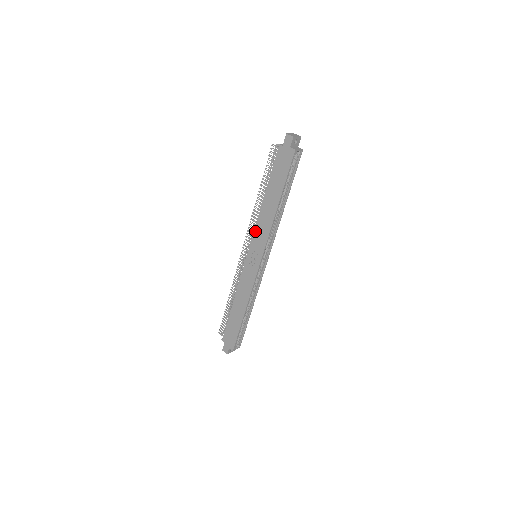
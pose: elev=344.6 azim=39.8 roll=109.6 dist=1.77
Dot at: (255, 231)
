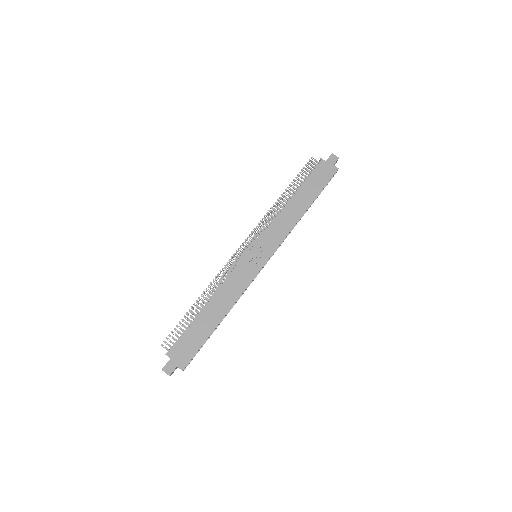
Dot at: (270, 228)
